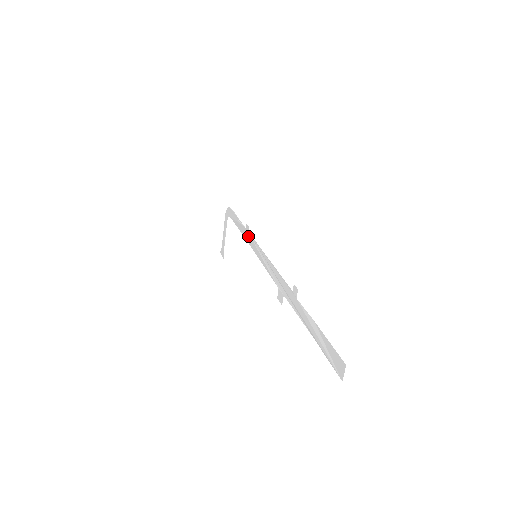
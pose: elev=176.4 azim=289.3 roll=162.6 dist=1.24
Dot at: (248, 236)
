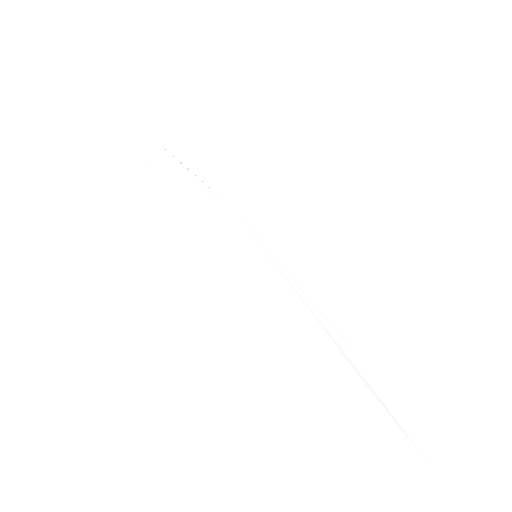
Dot at: (237, 220)
